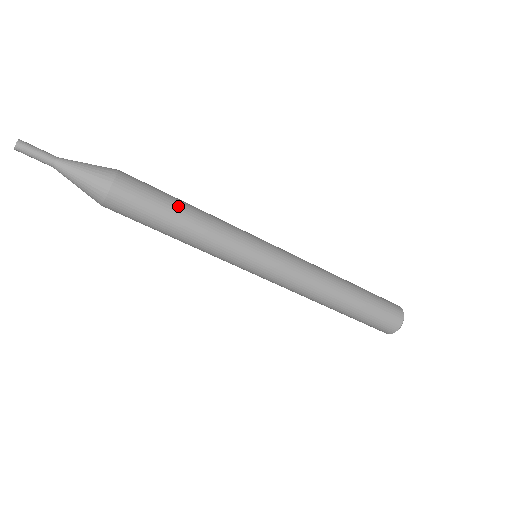
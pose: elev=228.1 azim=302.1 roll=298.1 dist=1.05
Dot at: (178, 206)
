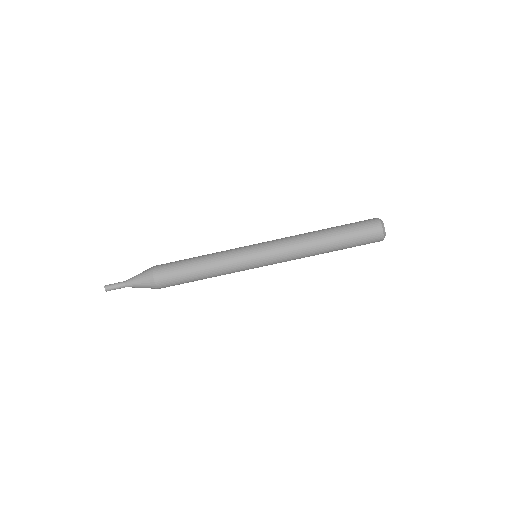
Dot at: (191, 260)
